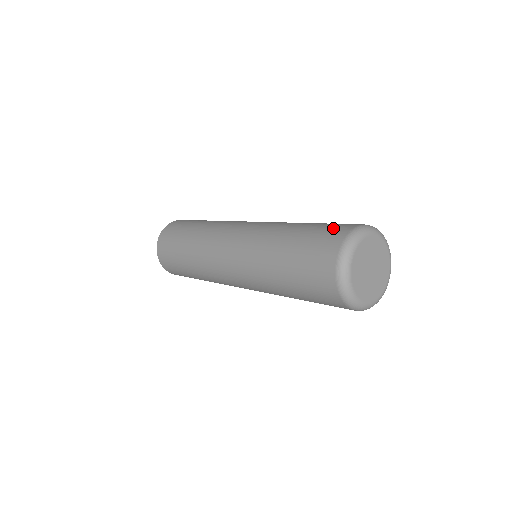
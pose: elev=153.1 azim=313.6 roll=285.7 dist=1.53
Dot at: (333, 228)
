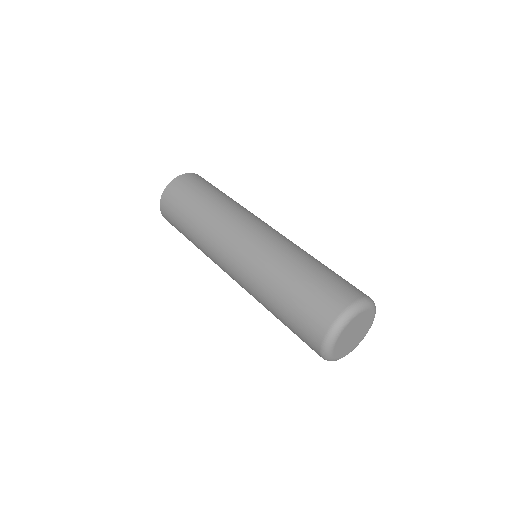
Dot at: (341, 287)
